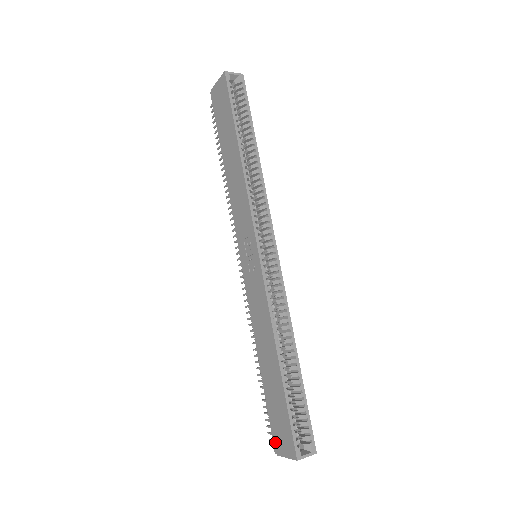
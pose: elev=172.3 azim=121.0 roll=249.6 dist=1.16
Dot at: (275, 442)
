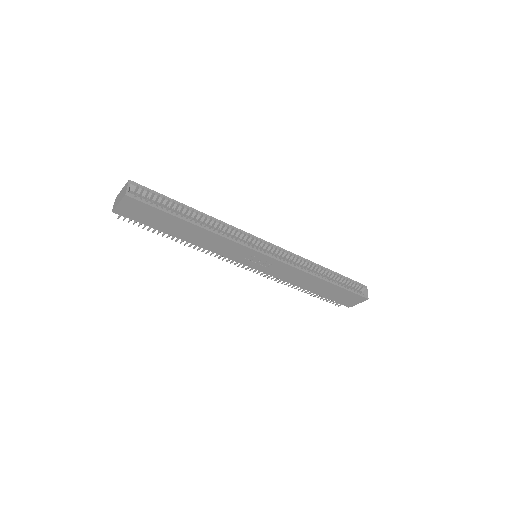
Dot at: (347, 305)
